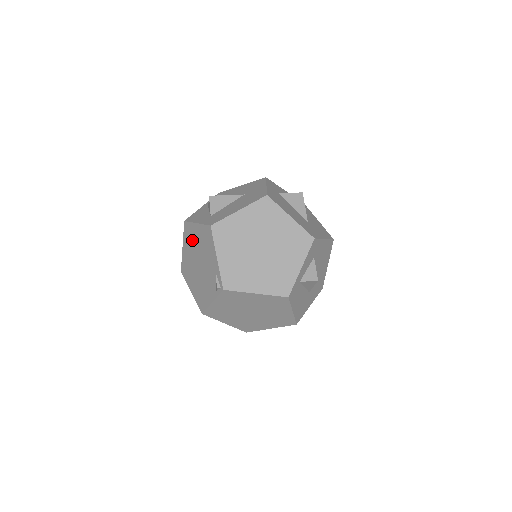
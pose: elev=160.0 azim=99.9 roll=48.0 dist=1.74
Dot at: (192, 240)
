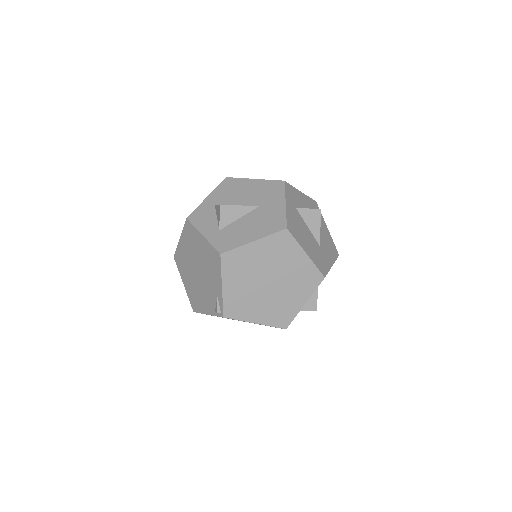
Dot at: (193, 244)
